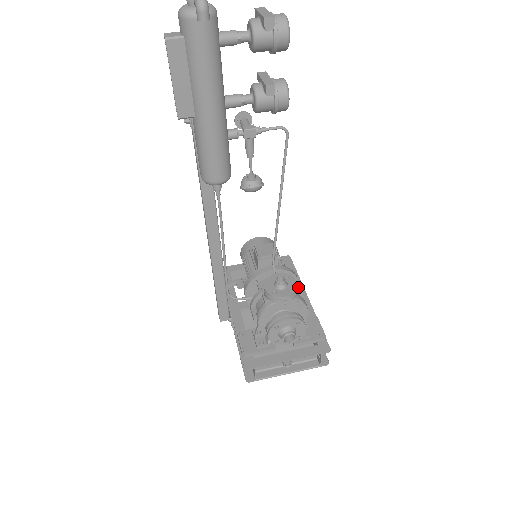
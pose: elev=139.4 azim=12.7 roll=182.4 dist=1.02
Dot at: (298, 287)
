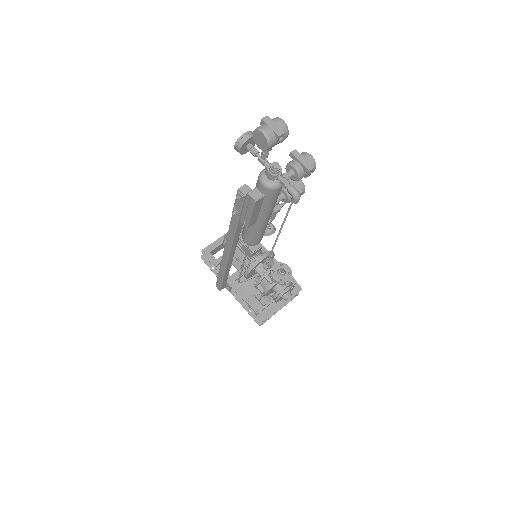
Dot at: occluded
